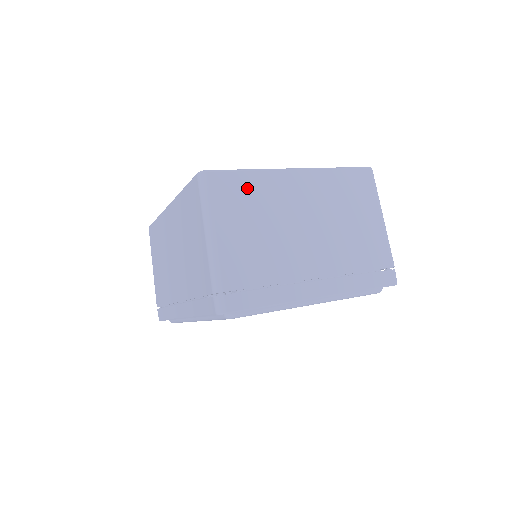
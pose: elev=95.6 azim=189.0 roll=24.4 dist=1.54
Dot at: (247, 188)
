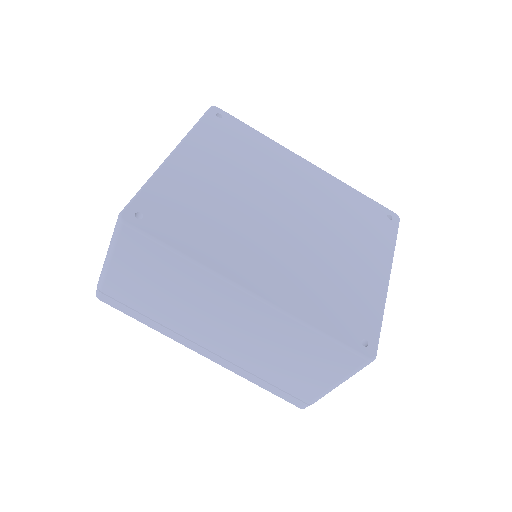
Dot at: occluded
